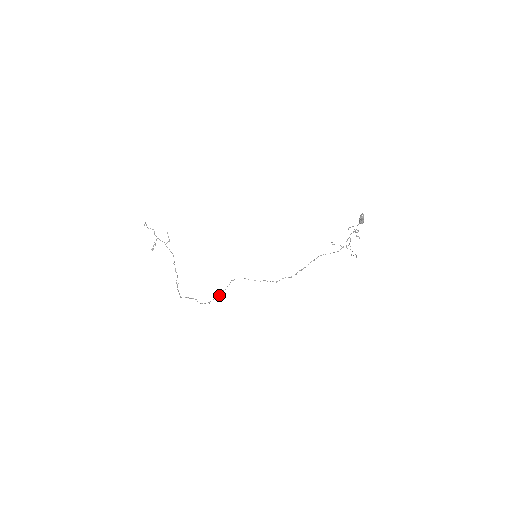
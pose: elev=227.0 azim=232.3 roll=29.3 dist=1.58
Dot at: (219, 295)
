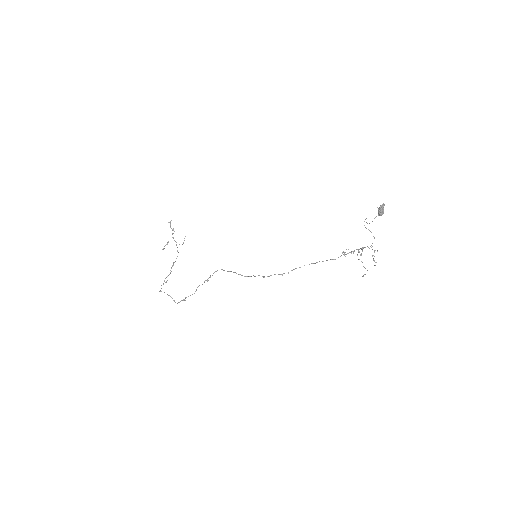
Dot at: occluded
